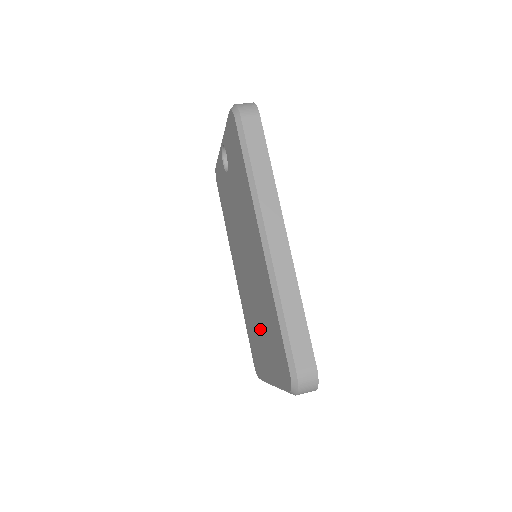
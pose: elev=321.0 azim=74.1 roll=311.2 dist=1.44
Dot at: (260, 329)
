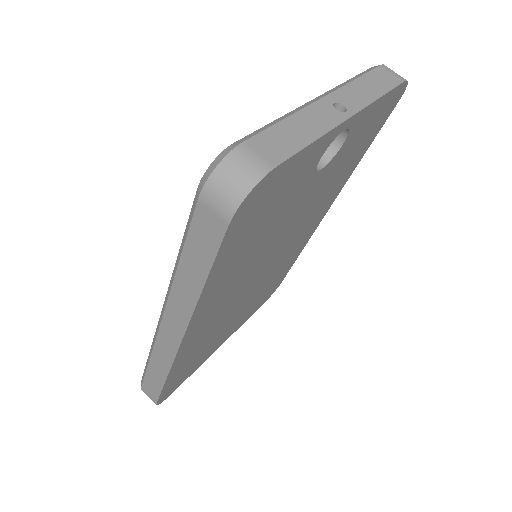
Dot at: occluded
